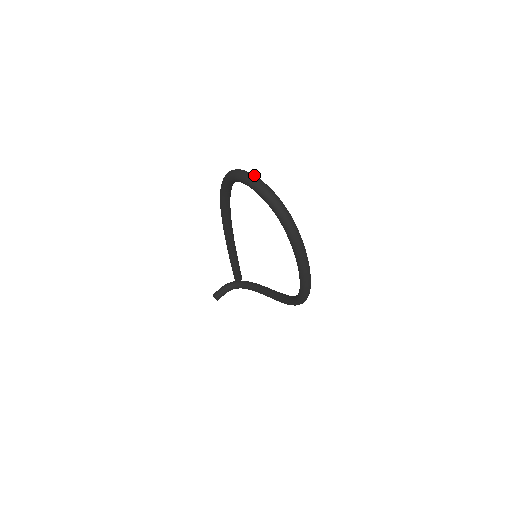
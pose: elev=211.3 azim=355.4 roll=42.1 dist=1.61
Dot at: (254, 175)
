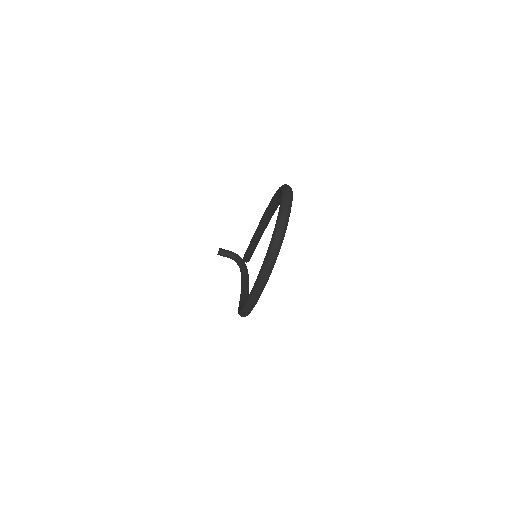
Dot at: (291, 204)
